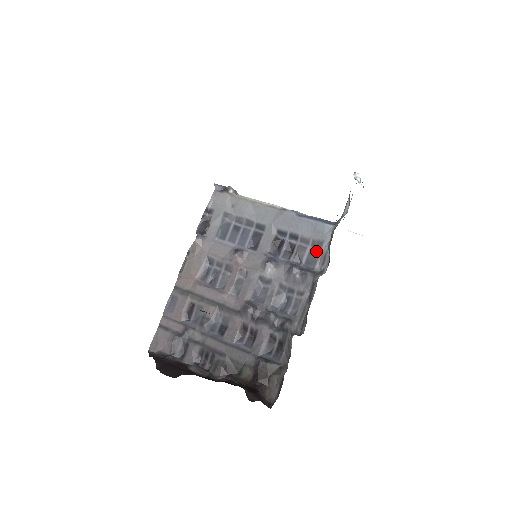
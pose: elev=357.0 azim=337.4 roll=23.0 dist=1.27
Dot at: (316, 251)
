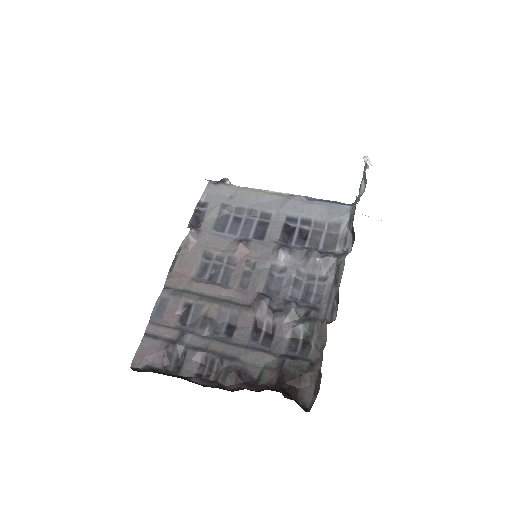
Dot at: (333, 234)
